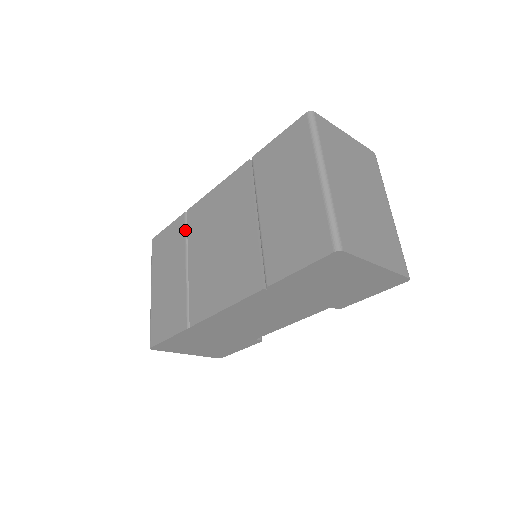
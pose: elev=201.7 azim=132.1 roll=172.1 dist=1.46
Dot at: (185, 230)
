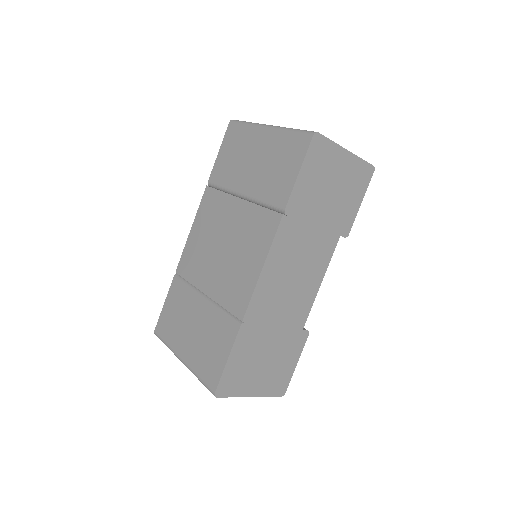
Dot at: (183, 282)
